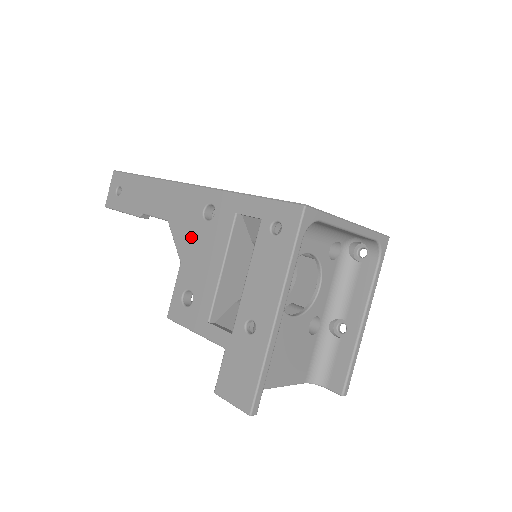
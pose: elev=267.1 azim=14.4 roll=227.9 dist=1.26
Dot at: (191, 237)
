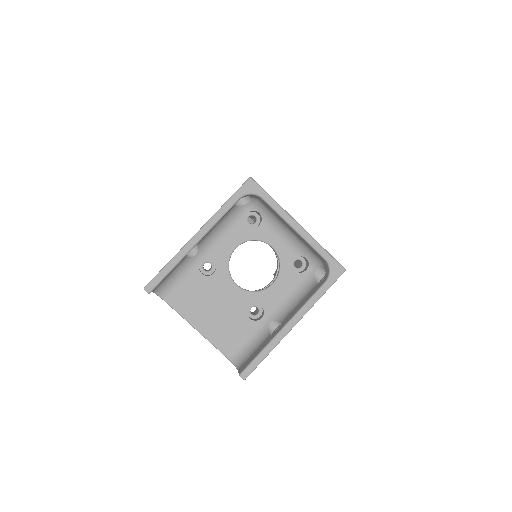
Dot at: occluded
